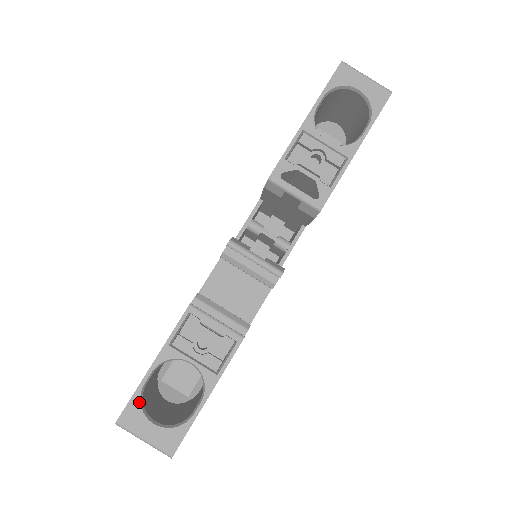
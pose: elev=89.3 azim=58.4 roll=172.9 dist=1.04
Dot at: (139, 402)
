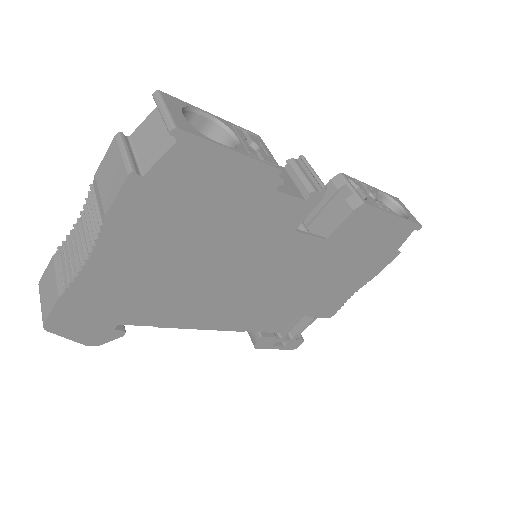
Dot at: (185, 106)
